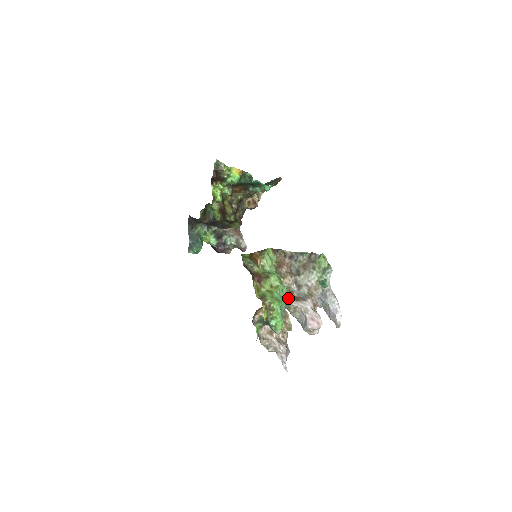
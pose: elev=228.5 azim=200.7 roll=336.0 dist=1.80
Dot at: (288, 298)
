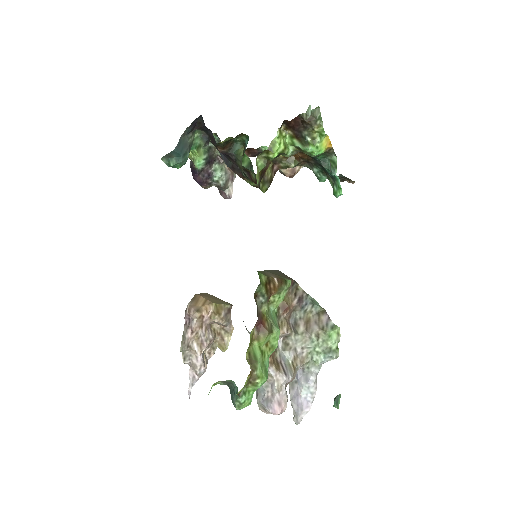
Dot at: (269, 359)
